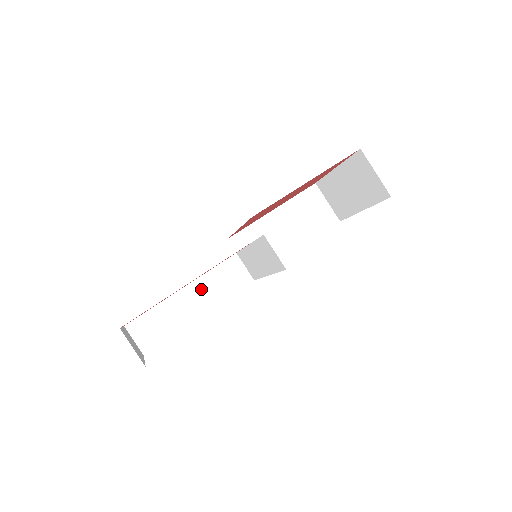
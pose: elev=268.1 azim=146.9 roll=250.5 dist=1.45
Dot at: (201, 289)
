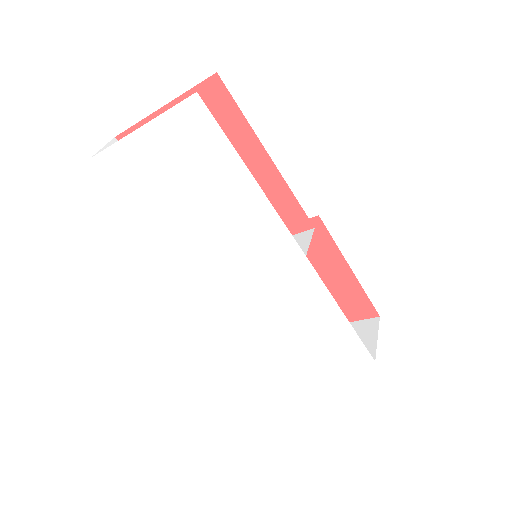
Dot at: occluded
